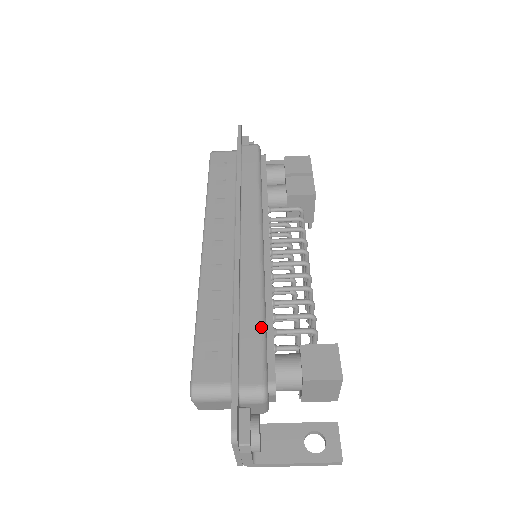
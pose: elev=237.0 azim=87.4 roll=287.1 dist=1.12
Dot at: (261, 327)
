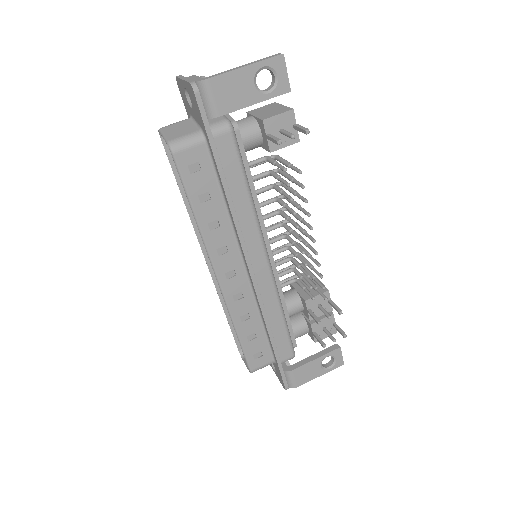
Dot at: occluded
